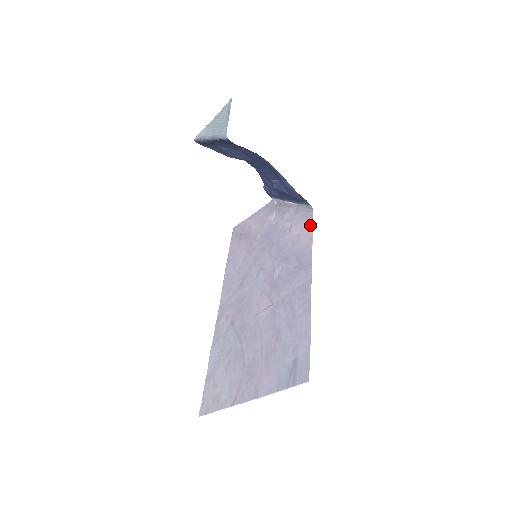
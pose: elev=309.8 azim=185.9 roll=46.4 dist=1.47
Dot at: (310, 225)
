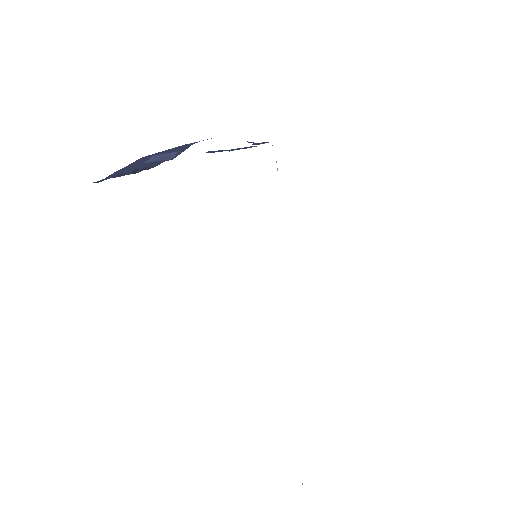
Dot at: occluded
